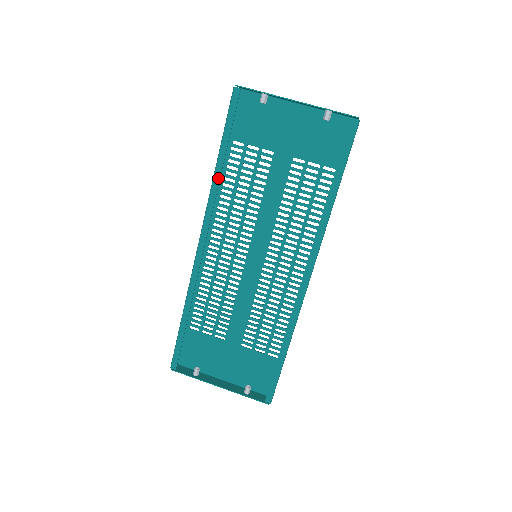
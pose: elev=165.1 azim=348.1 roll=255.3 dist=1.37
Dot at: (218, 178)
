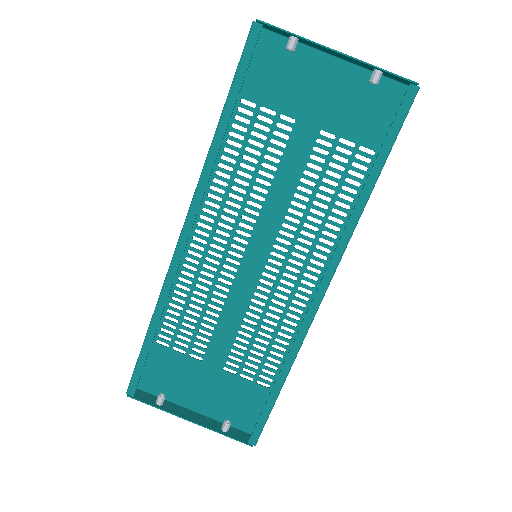
Dot at: (217, 147)
